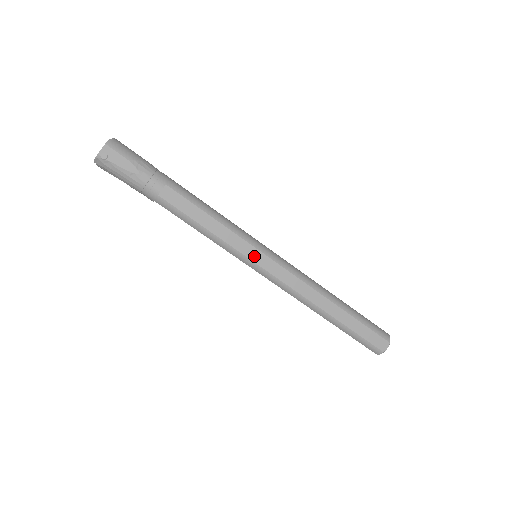
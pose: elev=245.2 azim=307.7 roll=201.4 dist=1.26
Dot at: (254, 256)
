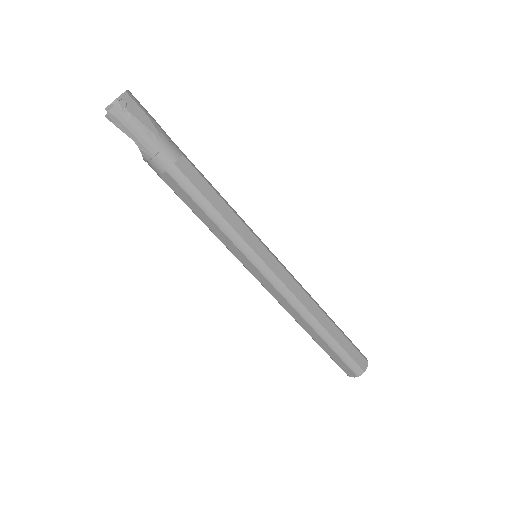
Dot at: (260, 252)
